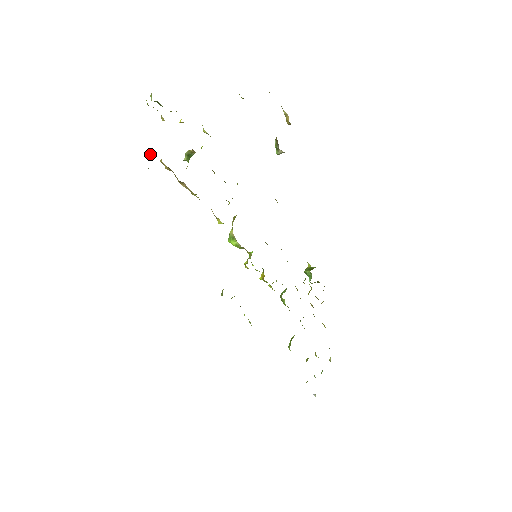
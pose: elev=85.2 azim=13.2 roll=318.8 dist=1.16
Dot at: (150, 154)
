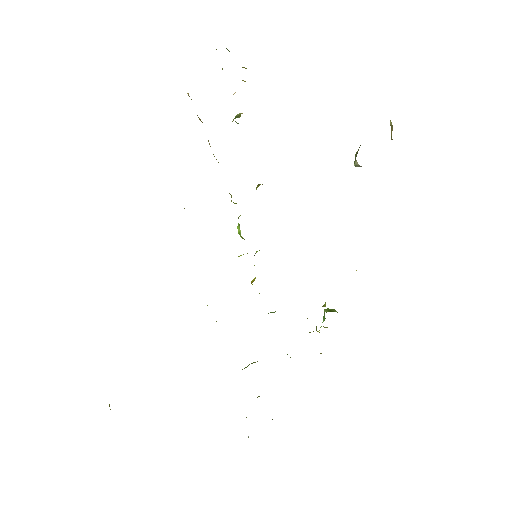
Dot at: occluded
